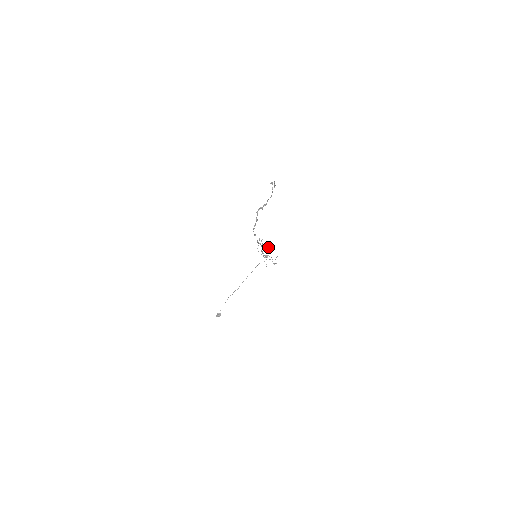
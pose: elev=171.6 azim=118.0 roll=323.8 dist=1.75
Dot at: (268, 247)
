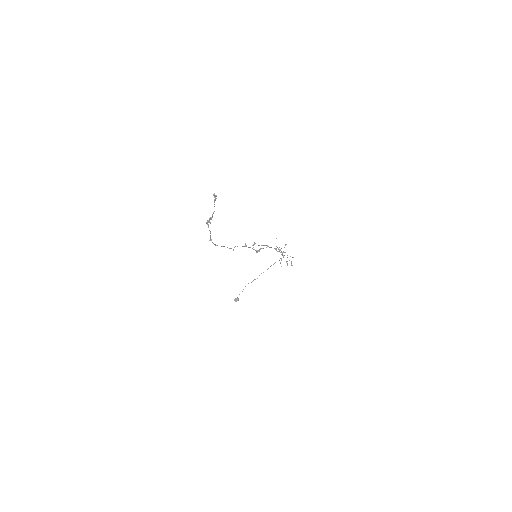
Dot at: occluded
